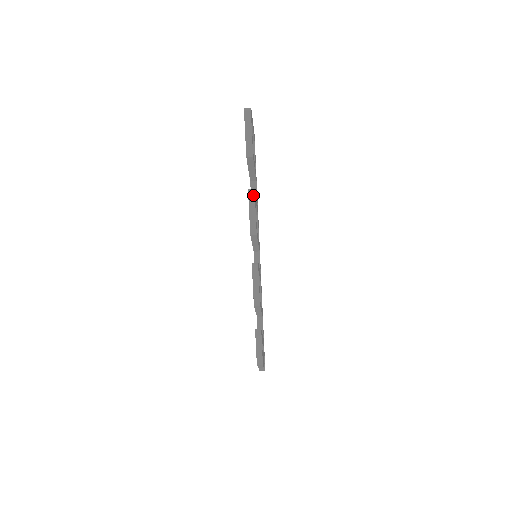
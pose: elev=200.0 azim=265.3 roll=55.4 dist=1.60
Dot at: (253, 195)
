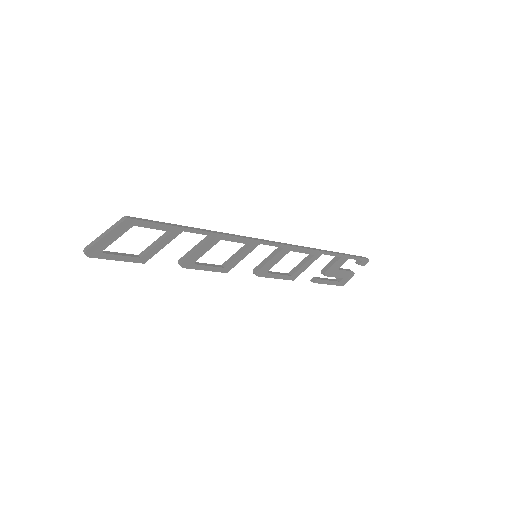
Dot at: occluded
